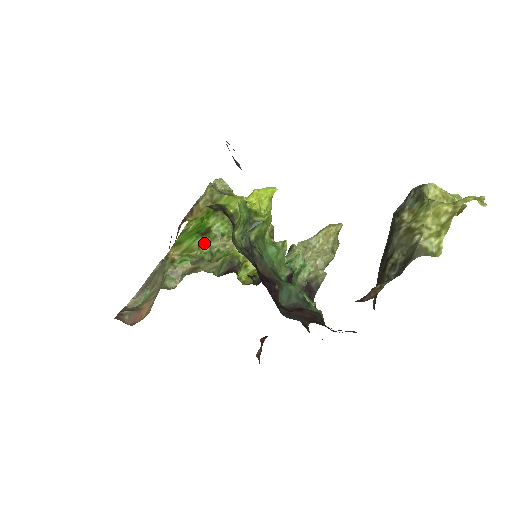
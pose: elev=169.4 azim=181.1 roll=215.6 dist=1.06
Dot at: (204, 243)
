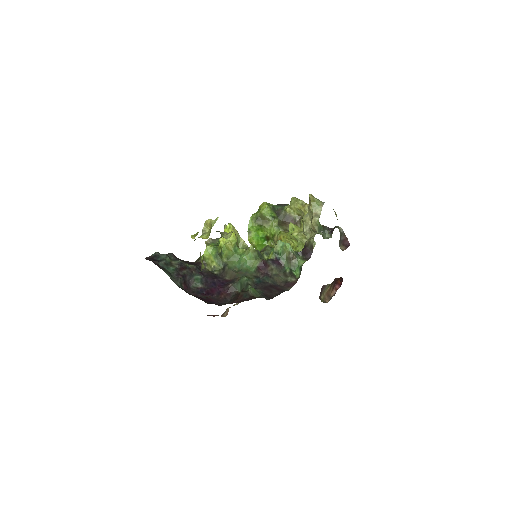
Dot at: (272, 244)
